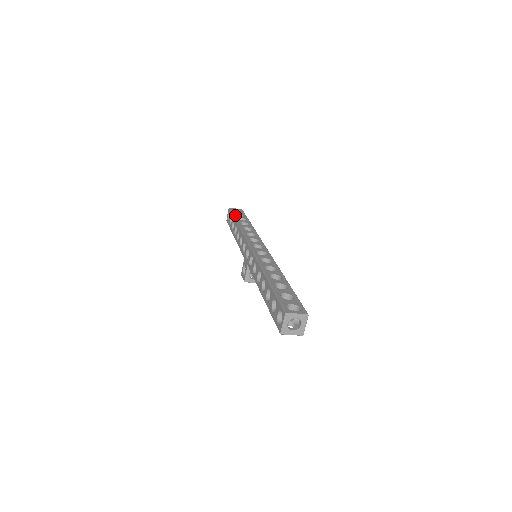
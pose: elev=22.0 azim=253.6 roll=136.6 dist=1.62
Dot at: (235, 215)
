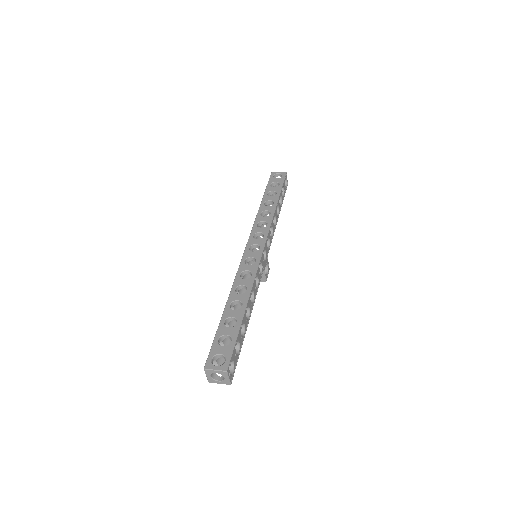
Dot at: (268, 187)
